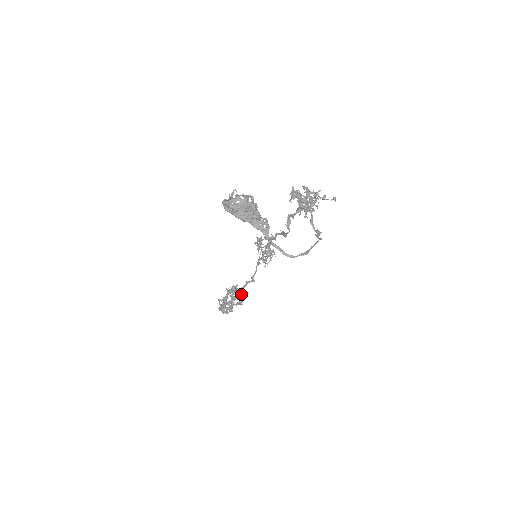
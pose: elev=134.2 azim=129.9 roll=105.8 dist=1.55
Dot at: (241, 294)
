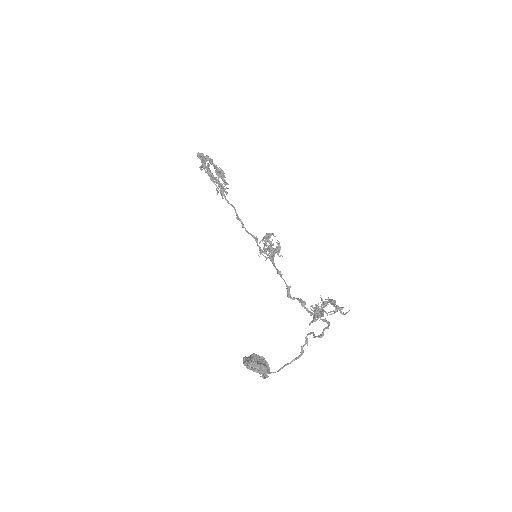
Dot at: occluded
